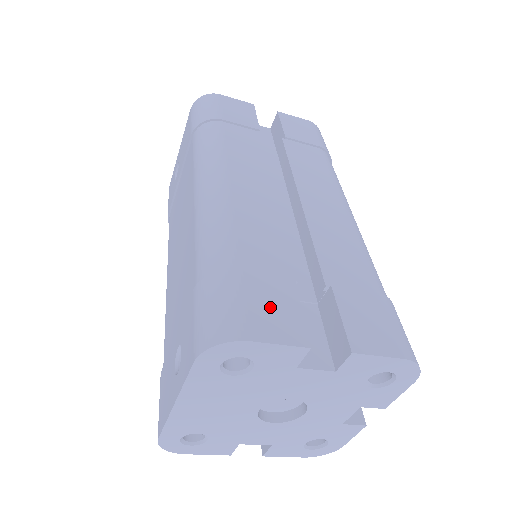
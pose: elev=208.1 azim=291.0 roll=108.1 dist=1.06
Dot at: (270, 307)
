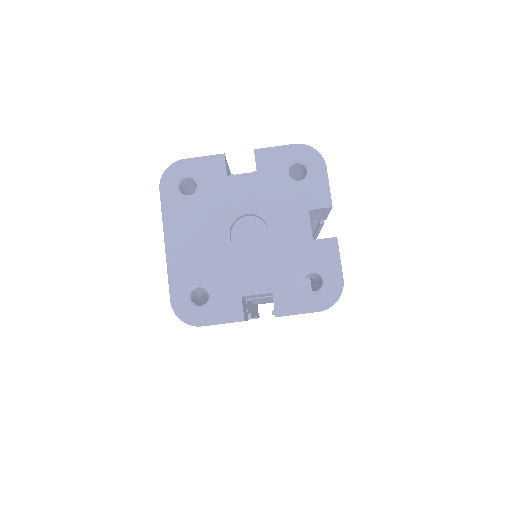
Dot at: occluded
